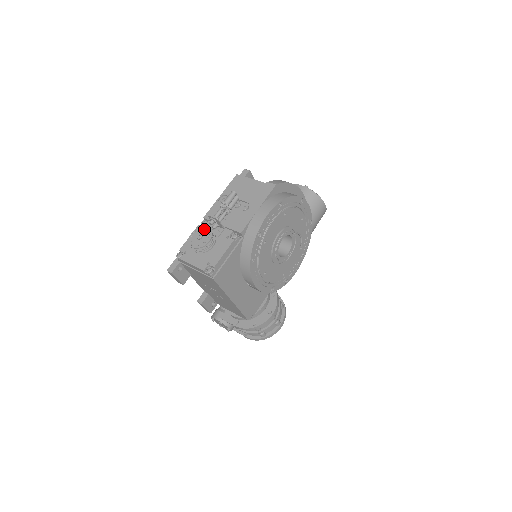
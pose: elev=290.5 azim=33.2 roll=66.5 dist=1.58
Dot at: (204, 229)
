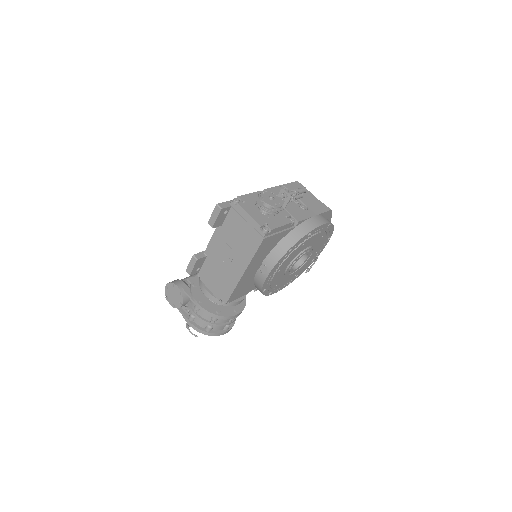
Dot at: (276, 195)
